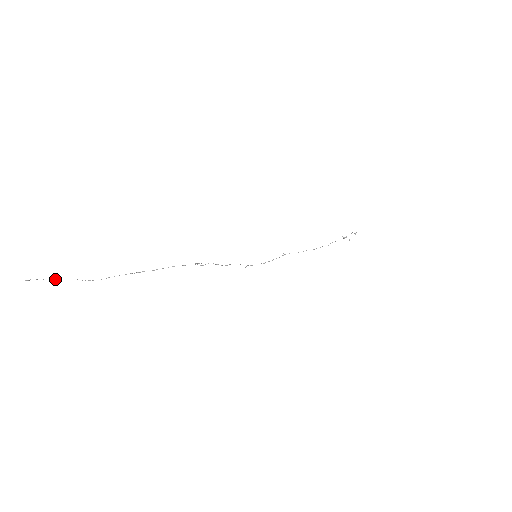
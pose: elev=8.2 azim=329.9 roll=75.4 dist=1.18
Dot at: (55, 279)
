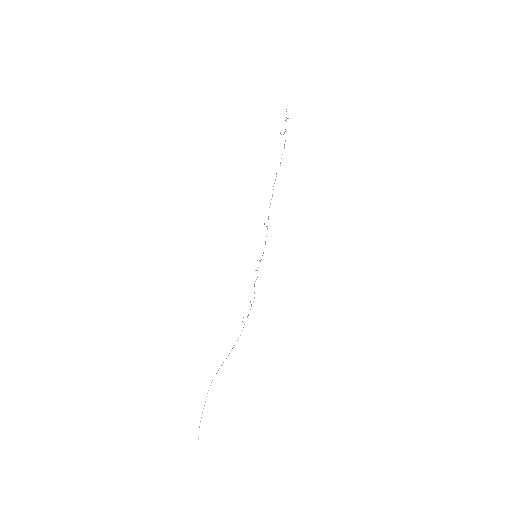
Dot at: occluded
